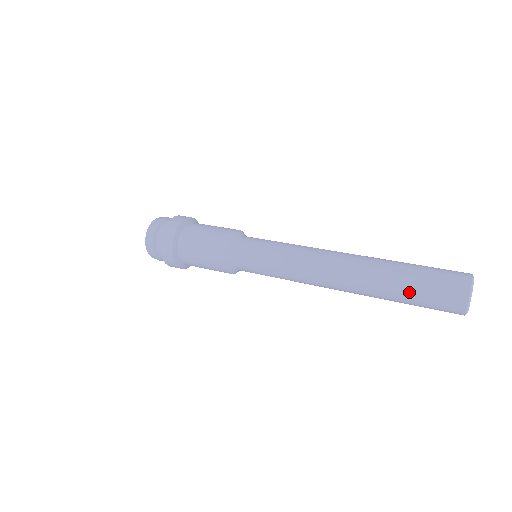
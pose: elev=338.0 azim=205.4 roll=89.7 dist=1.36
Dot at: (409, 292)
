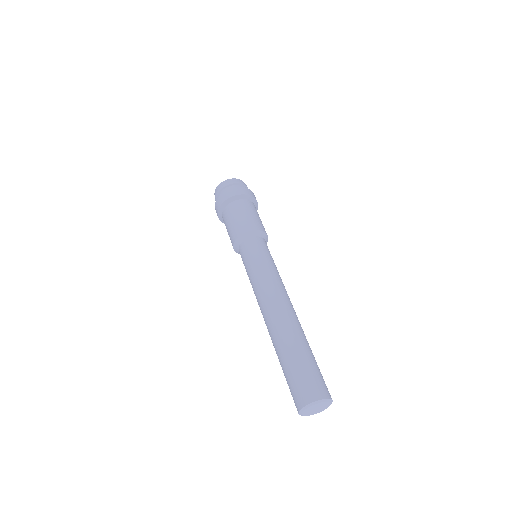
Dot at: (283, 370)
